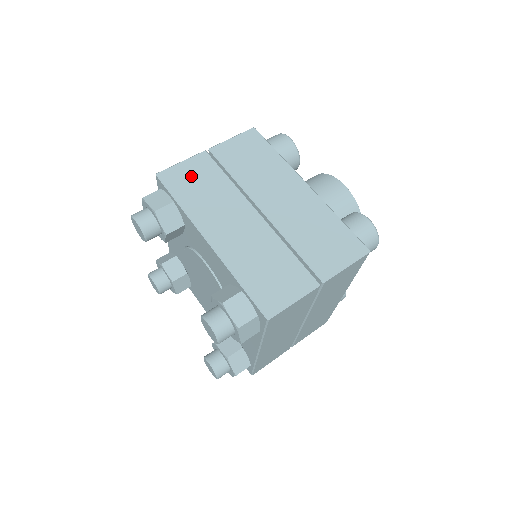
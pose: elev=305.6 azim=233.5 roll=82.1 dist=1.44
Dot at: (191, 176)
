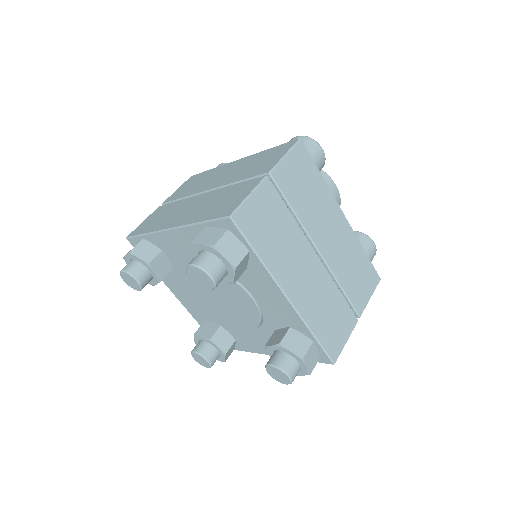
Dot at: (151, 220)
